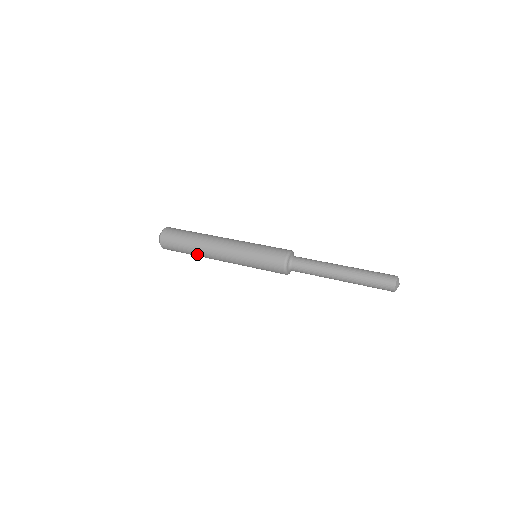
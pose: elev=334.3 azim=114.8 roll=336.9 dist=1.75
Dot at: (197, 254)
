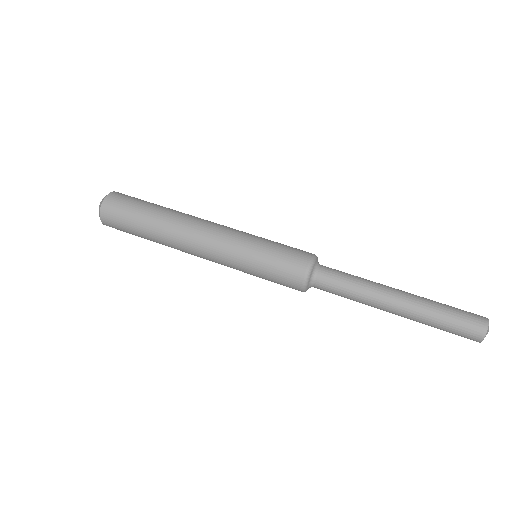
Dot at: (163, 244)
